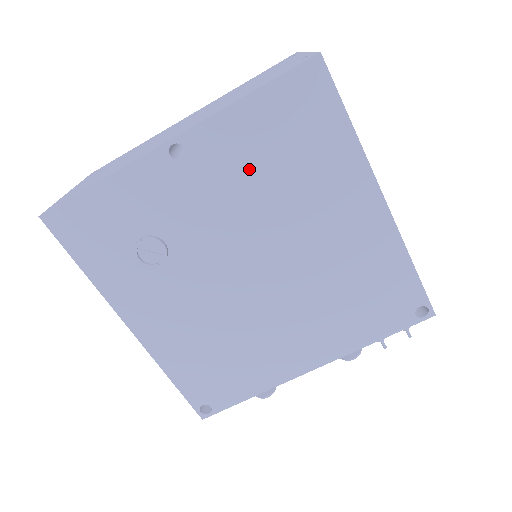
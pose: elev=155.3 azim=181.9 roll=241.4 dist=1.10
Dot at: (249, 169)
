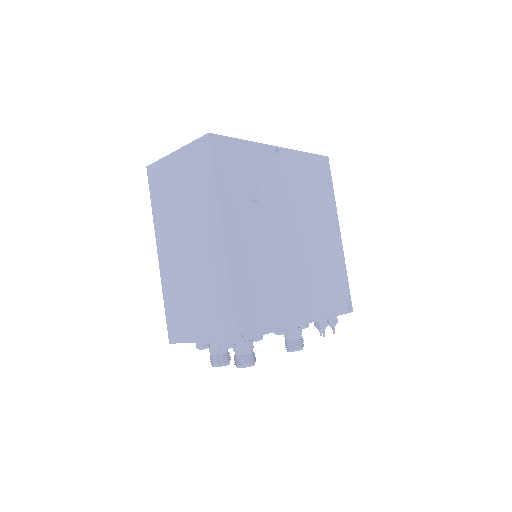
Dot at: (300, 182)
